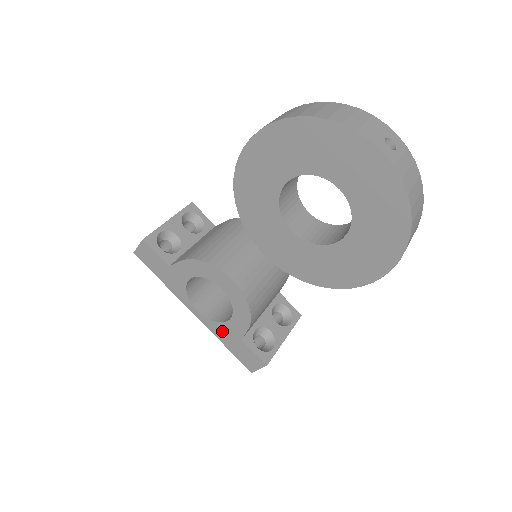
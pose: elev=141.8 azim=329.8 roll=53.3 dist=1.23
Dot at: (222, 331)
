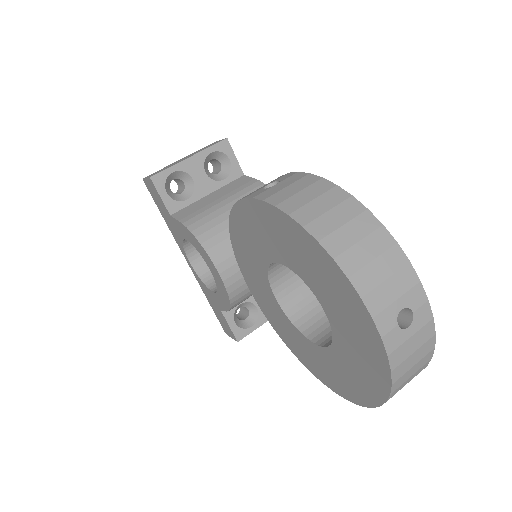
Dot at: (207, 292)
